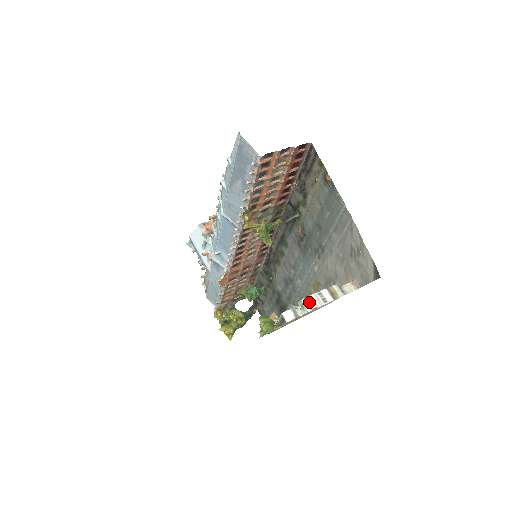
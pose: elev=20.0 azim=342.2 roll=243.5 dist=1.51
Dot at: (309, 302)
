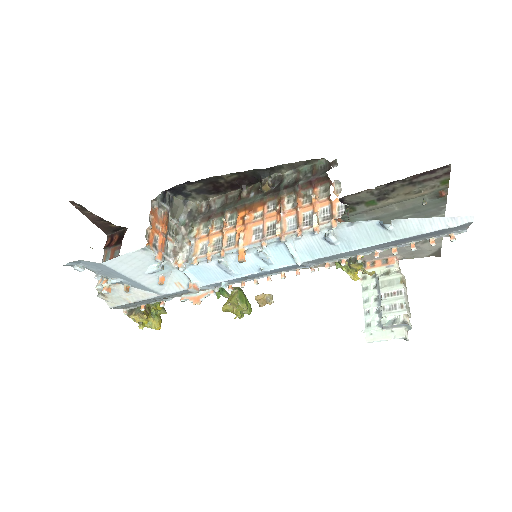
Dot at: (408, 309)
